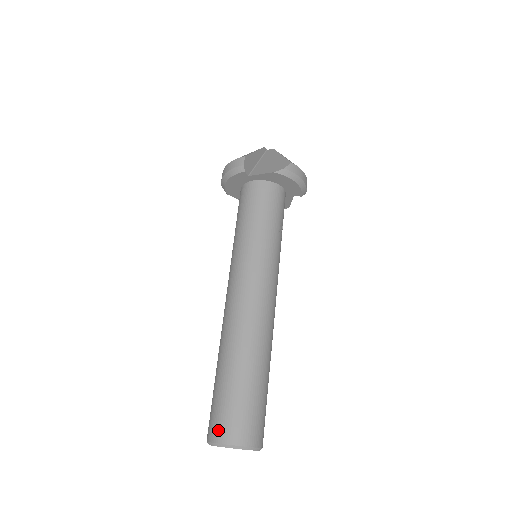
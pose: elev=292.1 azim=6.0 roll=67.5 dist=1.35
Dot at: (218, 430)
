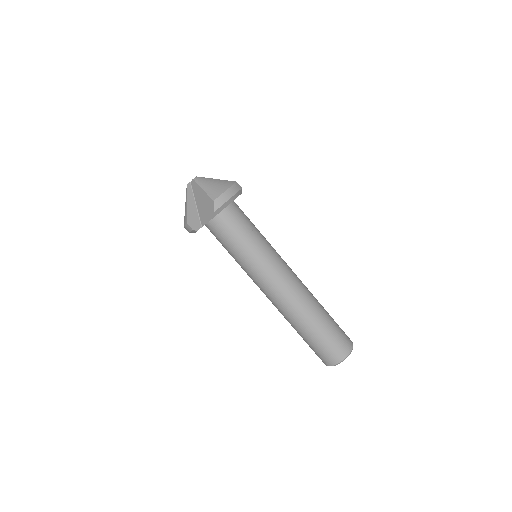
Dot at: (324, 361)
